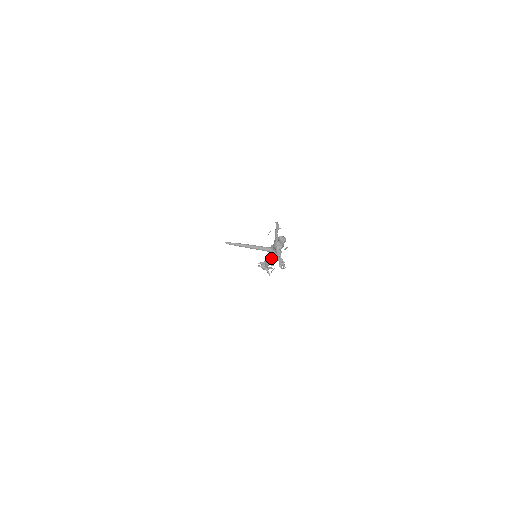
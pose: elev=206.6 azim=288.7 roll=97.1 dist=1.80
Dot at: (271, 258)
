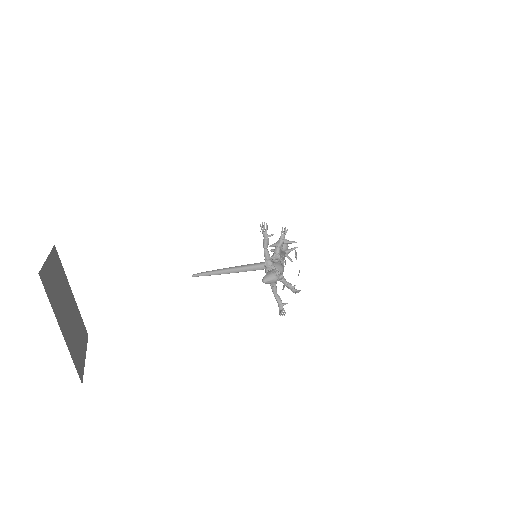
Dot at: occluded
